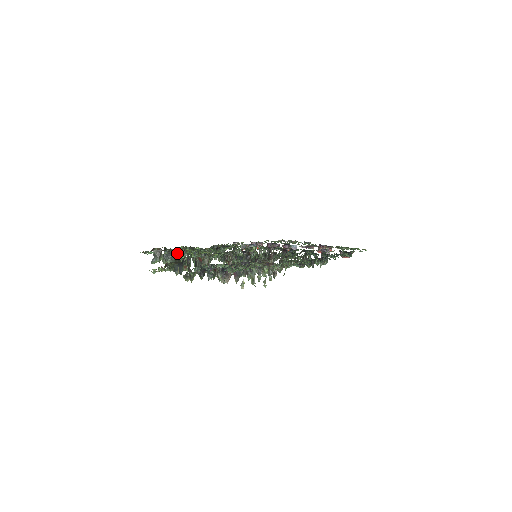
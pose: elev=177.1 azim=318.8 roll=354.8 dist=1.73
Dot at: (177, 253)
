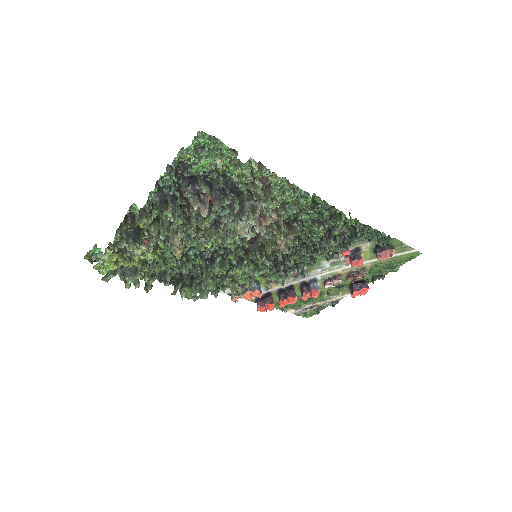
Dot at: occluded
